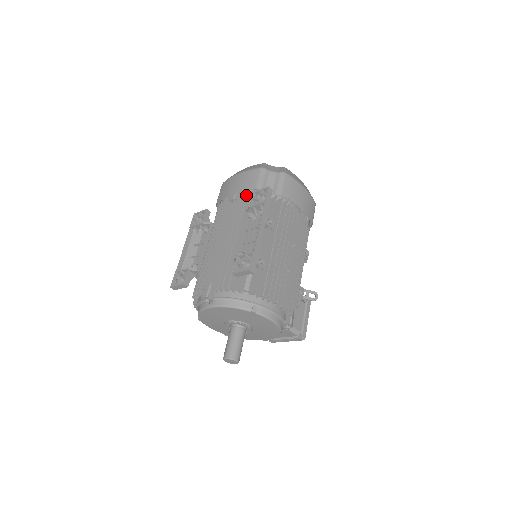
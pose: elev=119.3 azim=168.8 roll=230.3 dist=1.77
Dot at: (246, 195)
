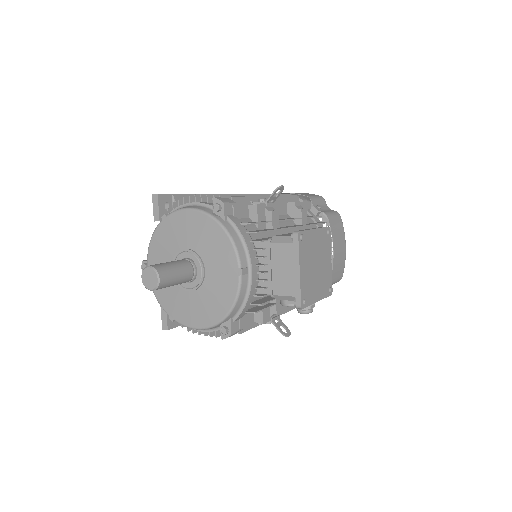
Dot at: occluded
